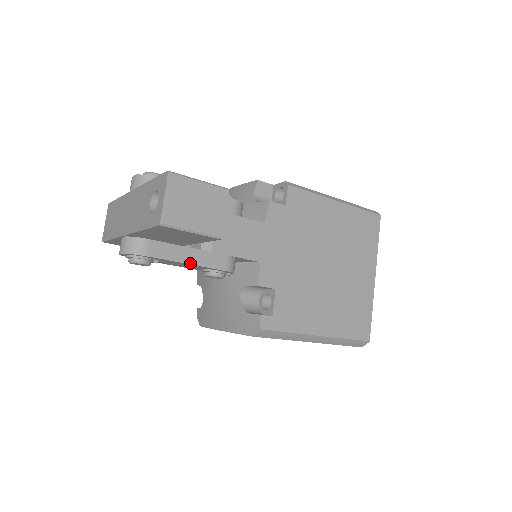
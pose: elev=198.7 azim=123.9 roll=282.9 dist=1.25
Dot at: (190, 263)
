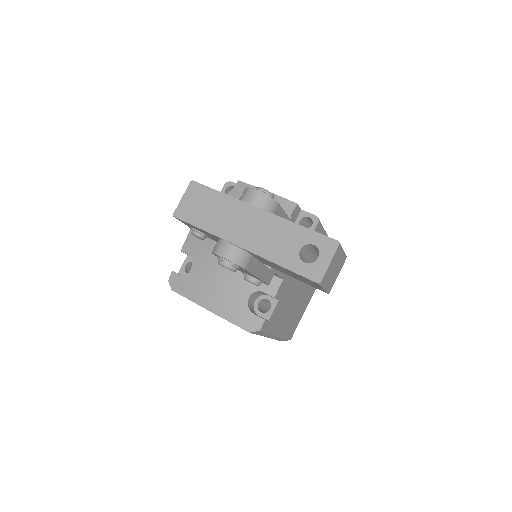
Dot at: (259, 277)
